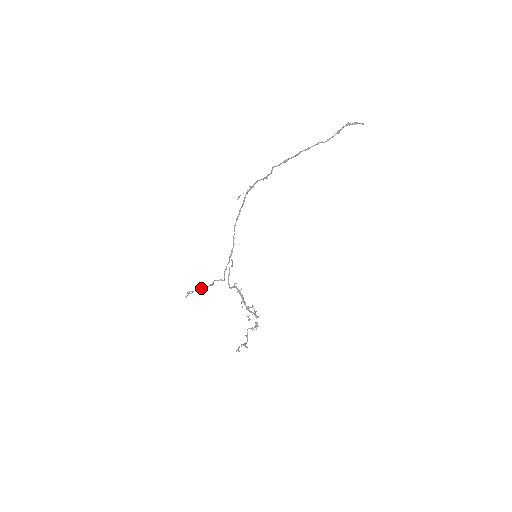
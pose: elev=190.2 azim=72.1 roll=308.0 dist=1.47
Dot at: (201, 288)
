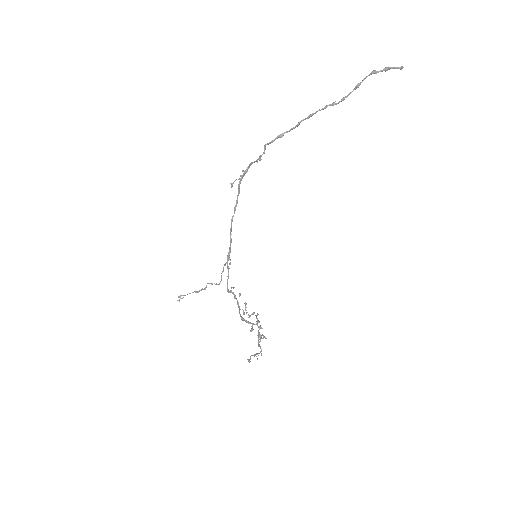
Dot at: (193, 292)
